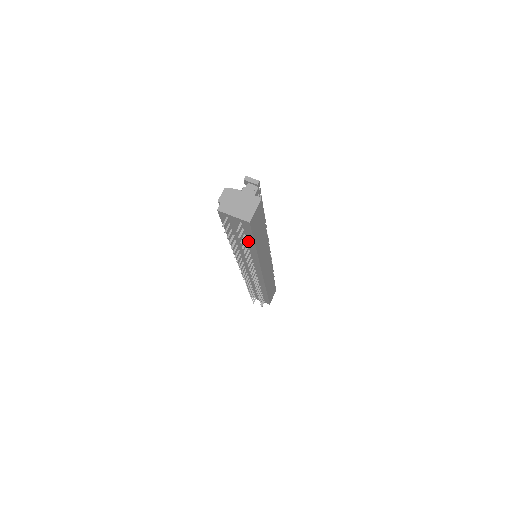
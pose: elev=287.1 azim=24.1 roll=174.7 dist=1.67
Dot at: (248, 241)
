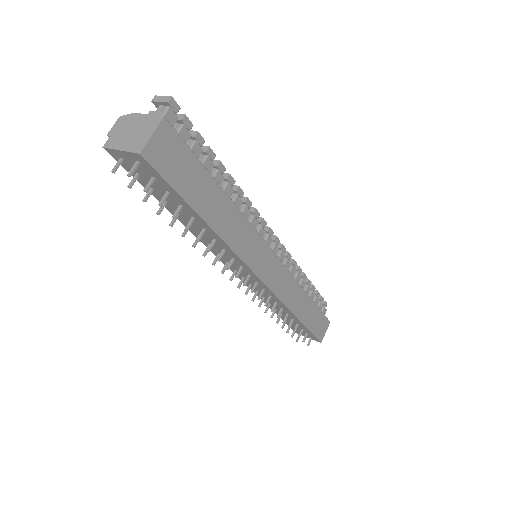
Dot at: (184, 207)
